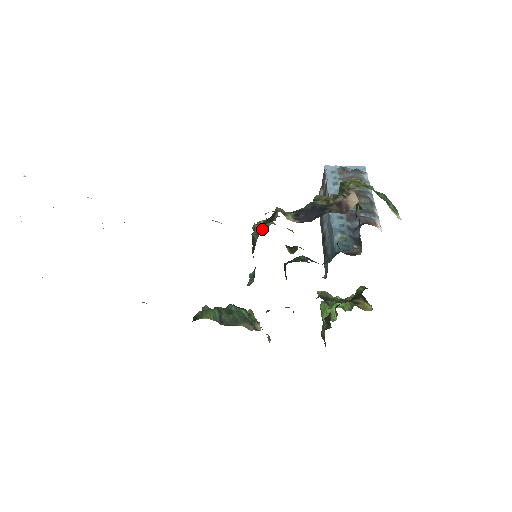
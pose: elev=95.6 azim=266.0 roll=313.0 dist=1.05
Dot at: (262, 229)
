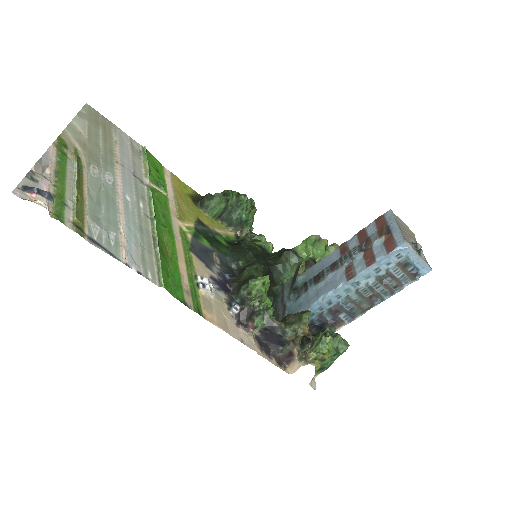
Dot at: (249, 295)
